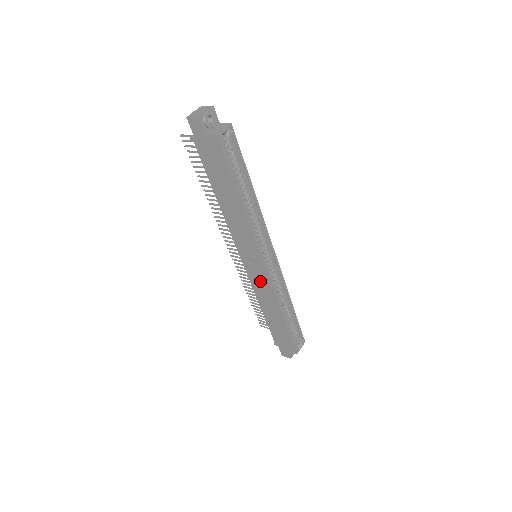
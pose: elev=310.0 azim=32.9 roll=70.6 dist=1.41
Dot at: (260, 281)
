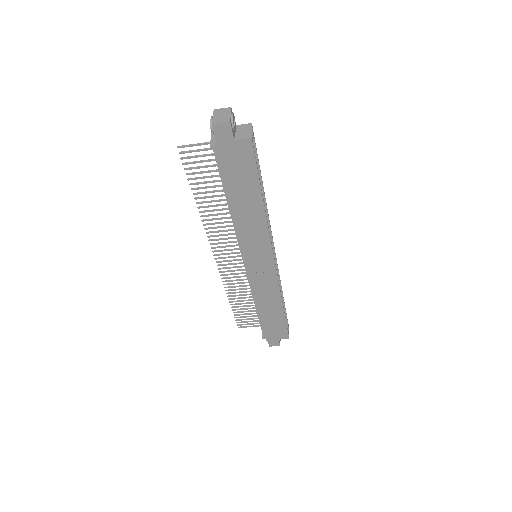
Dot at: (264, 279)
